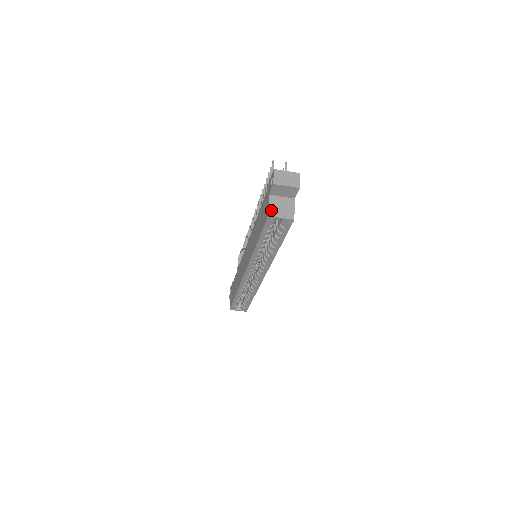
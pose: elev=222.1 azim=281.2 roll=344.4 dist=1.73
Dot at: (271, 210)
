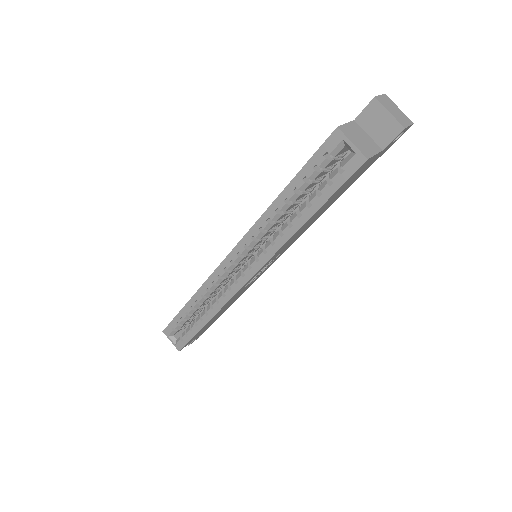
Dot at: (345, 128)
